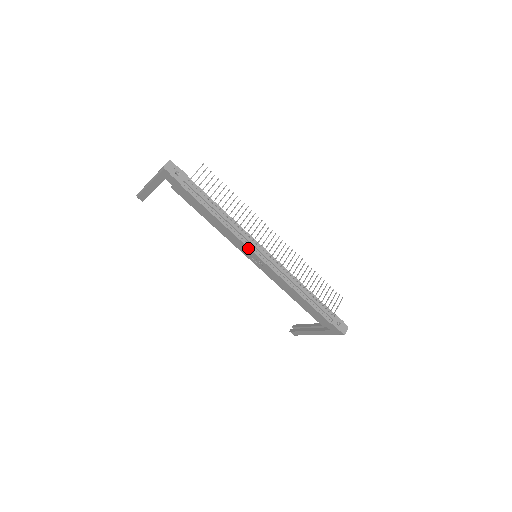
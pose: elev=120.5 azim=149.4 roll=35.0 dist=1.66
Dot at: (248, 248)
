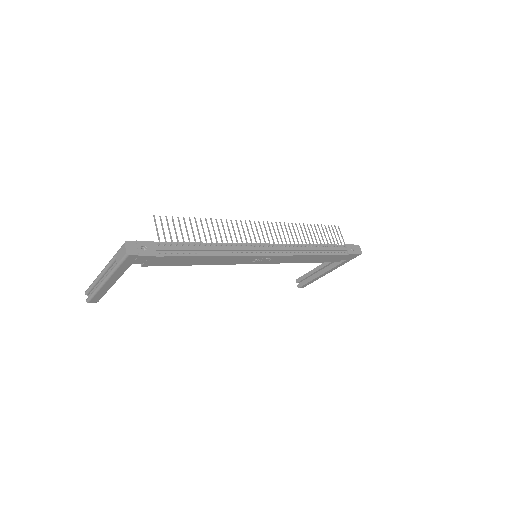
Dot at: (253, 256)
